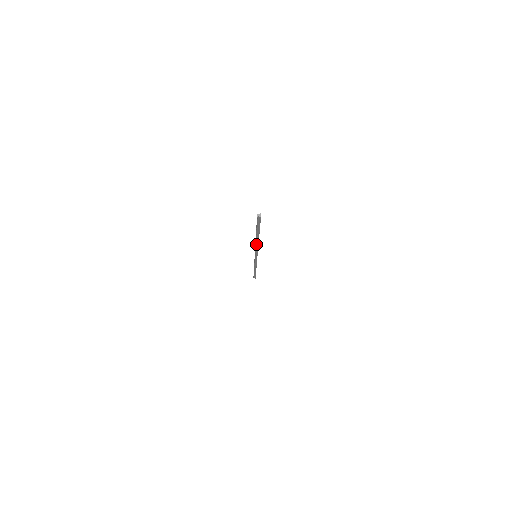
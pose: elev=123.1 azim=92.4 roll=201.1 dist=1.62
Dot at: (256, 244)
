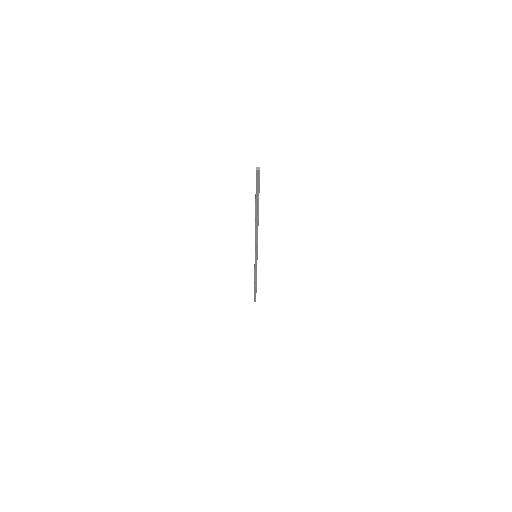
Dot at: (256, 230)
